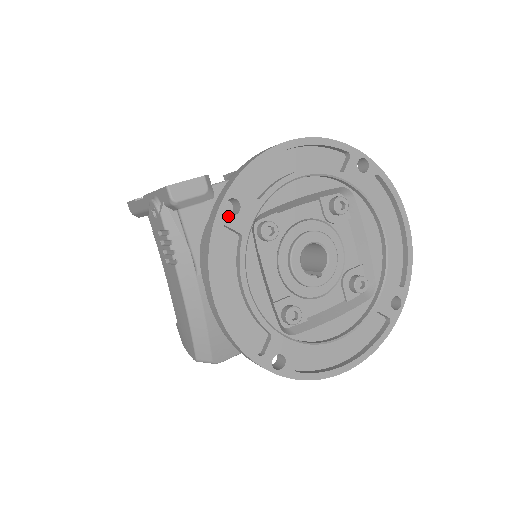
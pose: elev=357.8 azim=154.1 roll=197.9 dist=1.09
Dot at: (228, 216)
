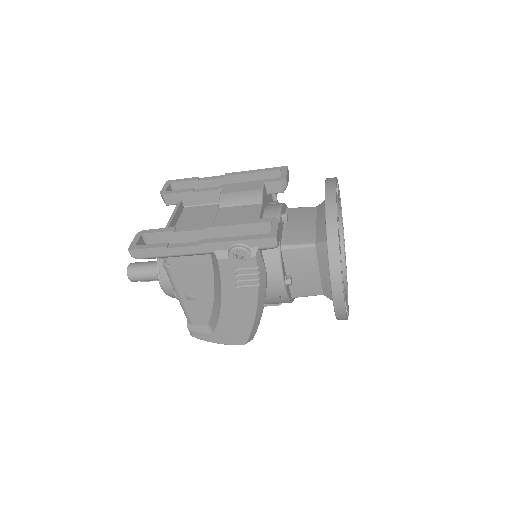
Dot at: (339, 247)
